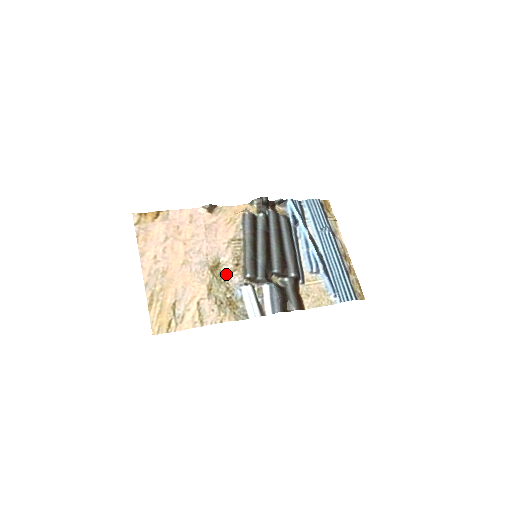
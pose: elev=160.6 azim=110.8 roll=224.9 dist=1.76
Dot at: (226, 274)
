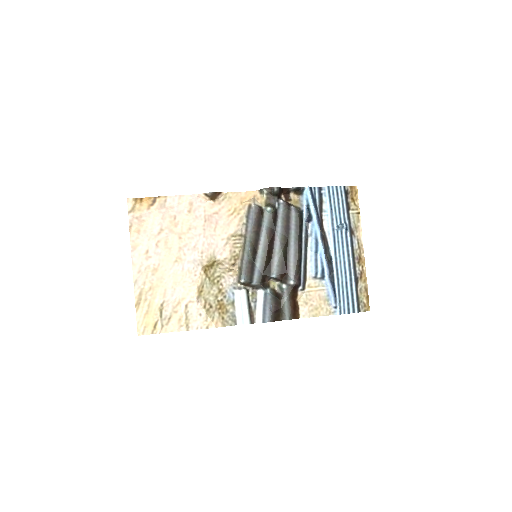
Dot at: (221, 273)
